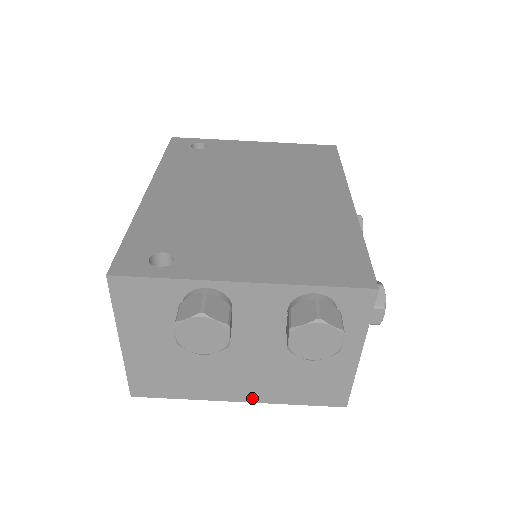
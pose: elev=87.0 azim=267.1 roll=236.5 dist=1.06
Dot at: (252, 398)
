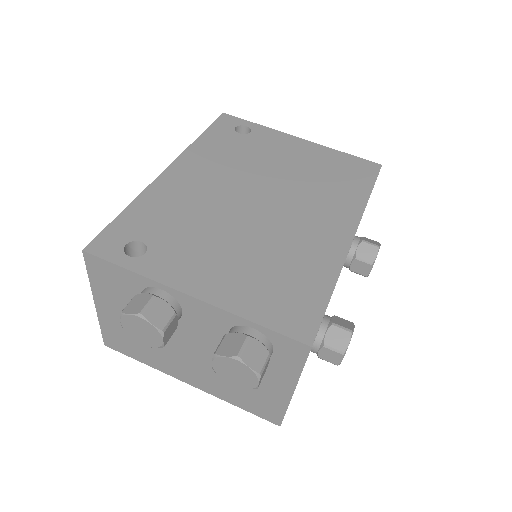
Dot at: (200, 386)
